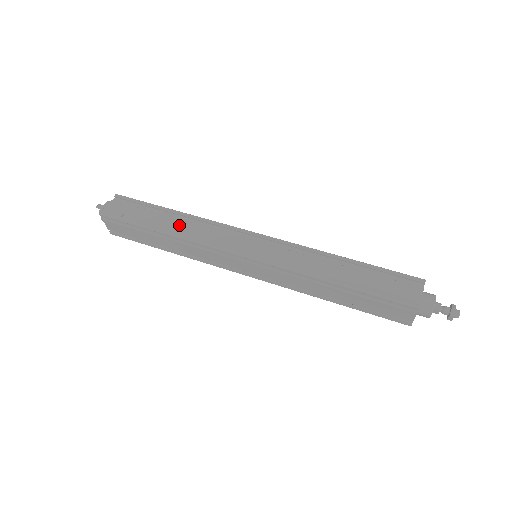
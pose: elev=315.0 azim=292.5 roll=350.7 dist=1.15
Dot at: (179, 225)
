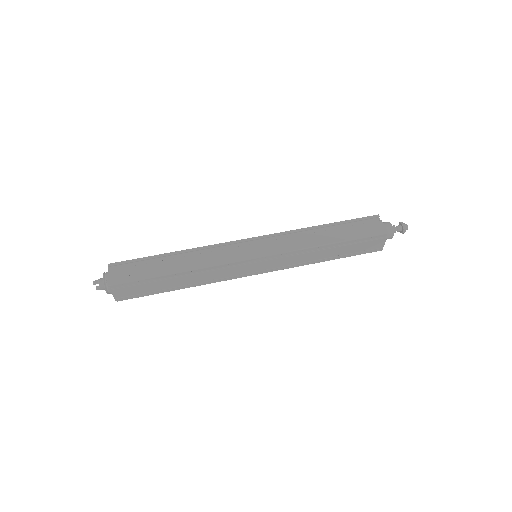
Dot at: (185, 261)
